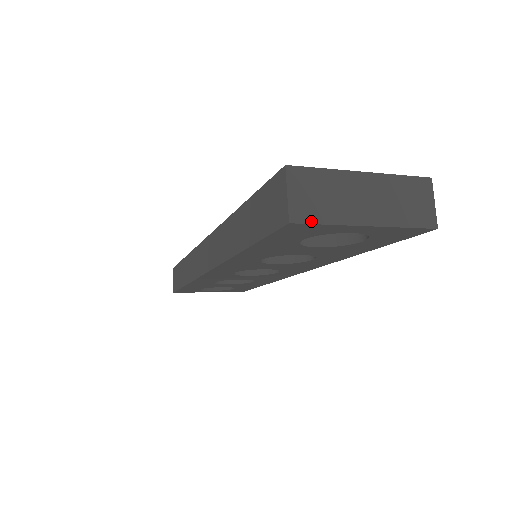
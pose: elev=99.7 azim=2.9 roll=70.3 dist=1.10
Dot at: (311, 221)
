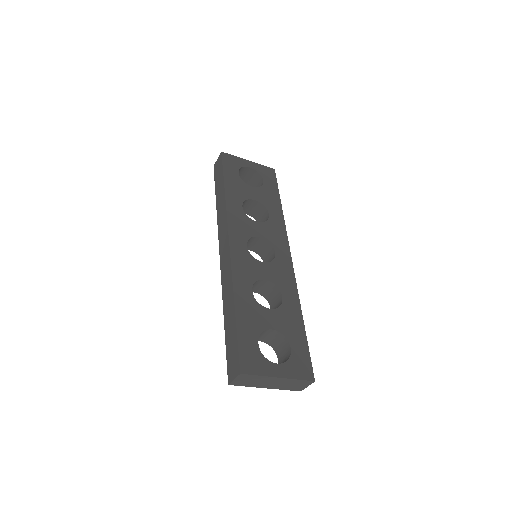
Dot at: (239, 385)
